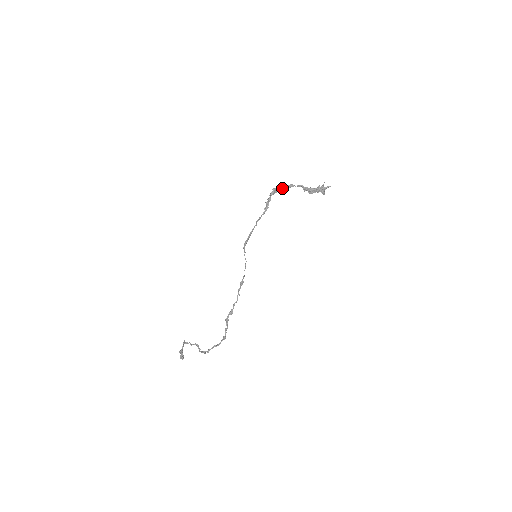
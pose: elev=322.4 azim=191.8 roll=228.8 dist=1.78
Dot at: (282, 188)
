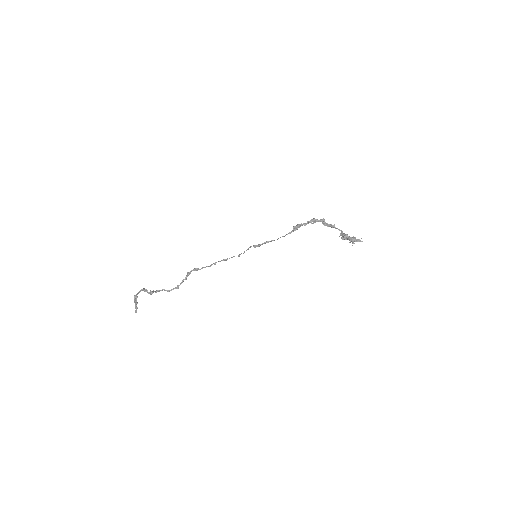
Dot at: (324, 223)
